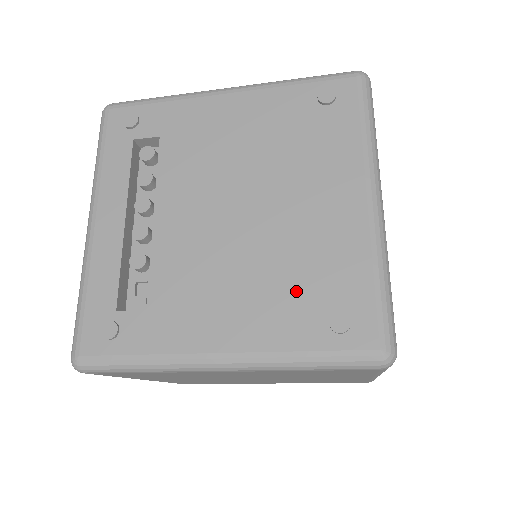
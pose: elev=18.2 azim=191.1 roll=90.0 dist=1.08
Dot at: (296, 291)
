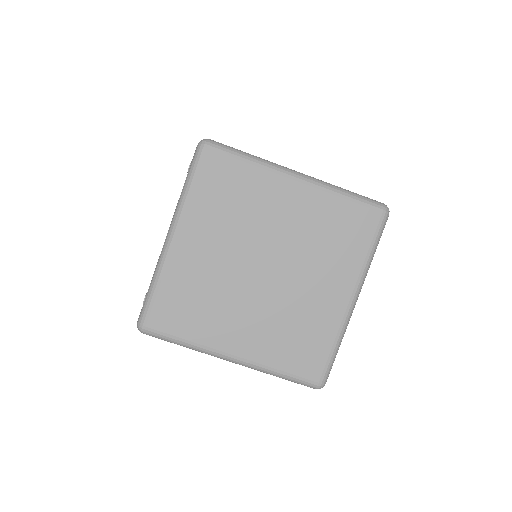
Dot at: occluded
